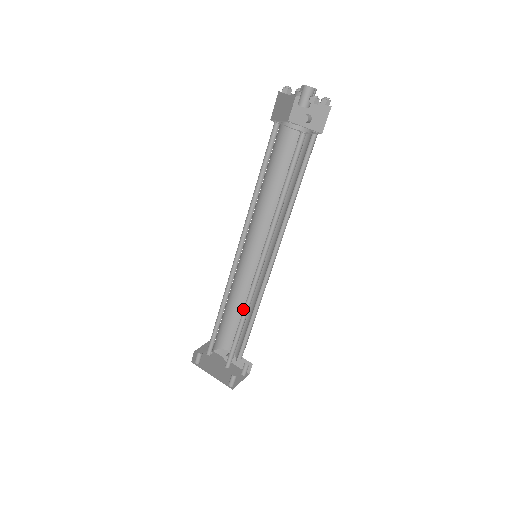
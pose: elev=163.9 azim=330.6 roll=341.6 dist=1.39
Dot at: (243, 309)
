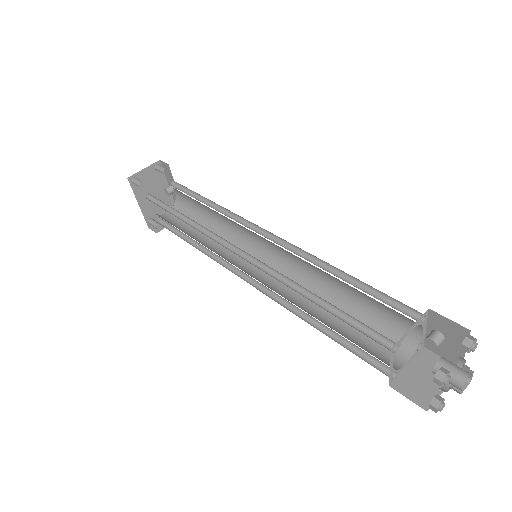
Dot at: occluded
